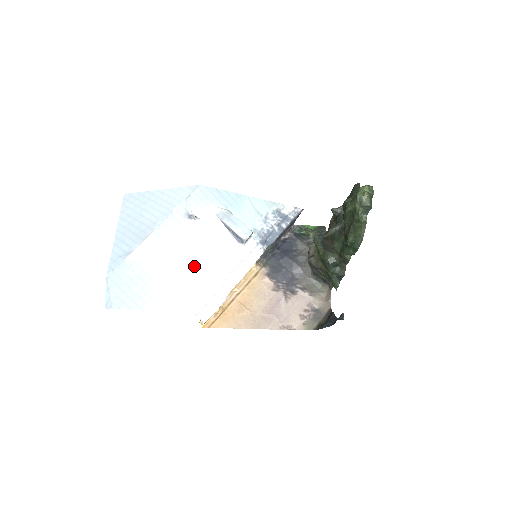
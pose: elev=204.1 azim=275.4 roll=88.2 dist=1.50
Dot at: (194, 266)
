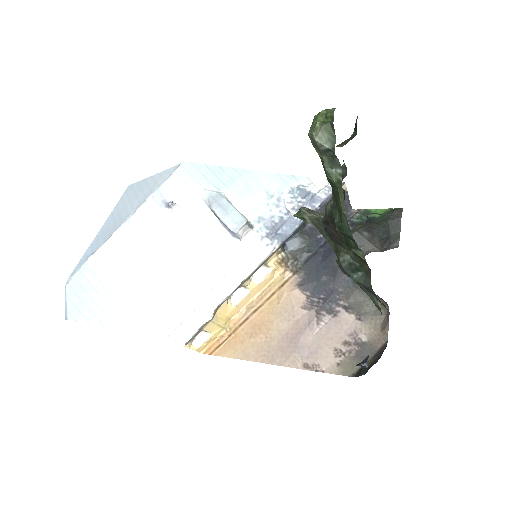
Dot at: (169, 270)
